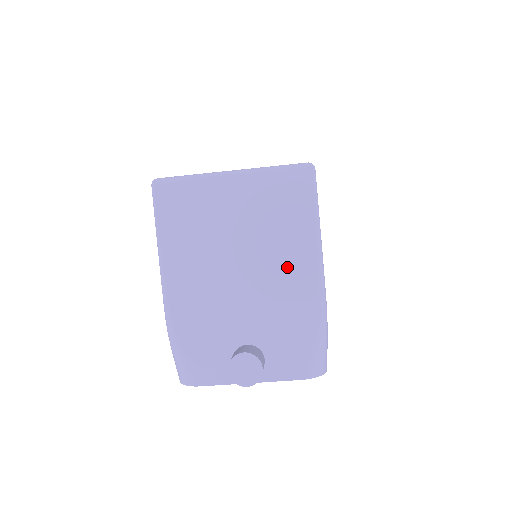
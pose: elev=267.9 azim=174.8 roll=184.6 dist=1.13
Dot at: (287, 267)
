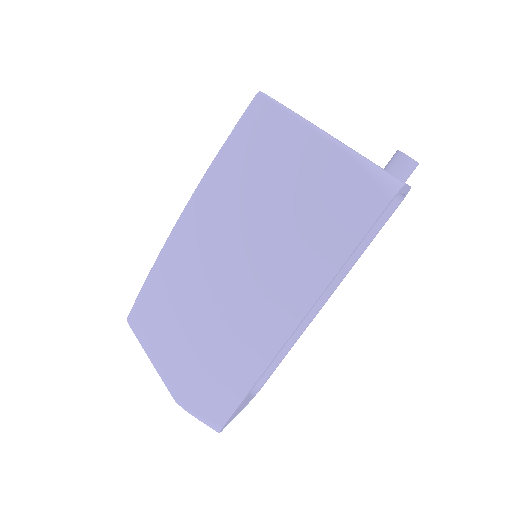
Dot at: occluded
